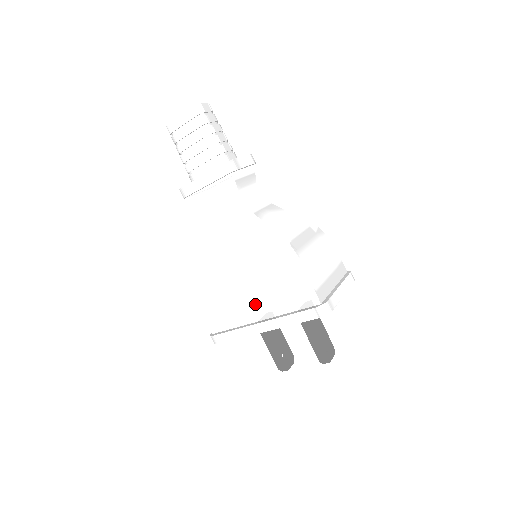
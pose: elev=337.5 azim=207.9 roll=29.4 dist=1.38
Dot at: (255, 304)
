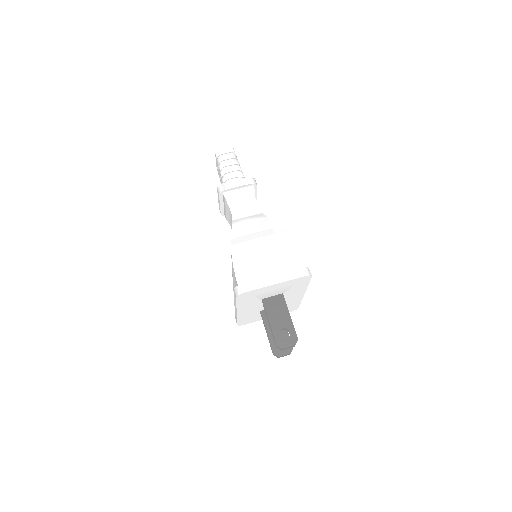
Dot at: occluded
